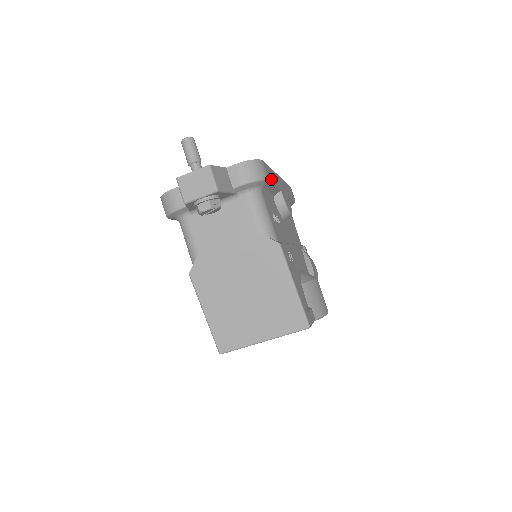
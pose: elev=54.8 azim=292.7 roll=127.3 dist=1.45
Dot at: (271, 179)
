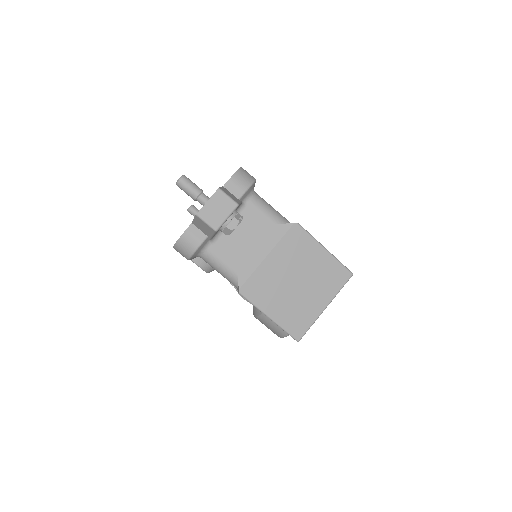
Dot at: occluded
